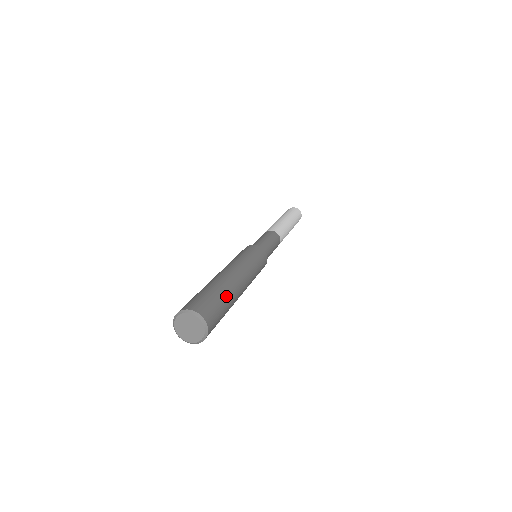
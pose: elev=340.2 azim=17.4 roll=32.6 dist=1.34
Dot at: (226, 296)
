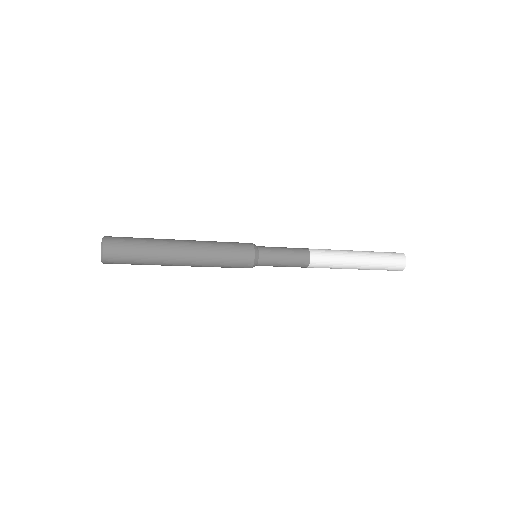
Dot at: (147, 255)
